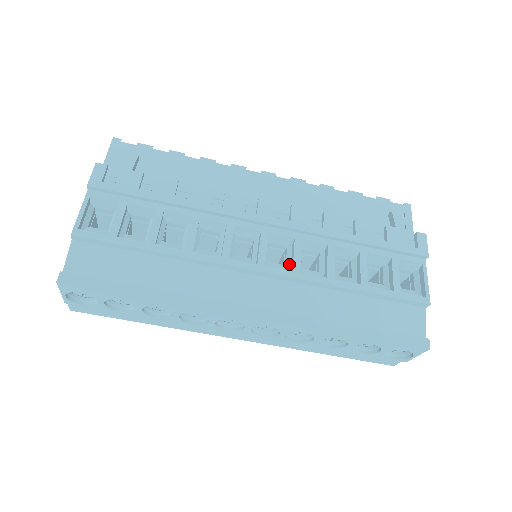
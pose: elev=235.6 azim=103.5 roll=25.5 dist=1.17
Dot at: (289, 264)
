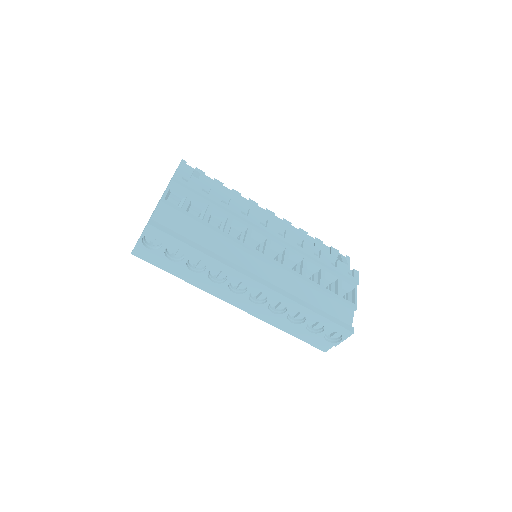
Dot at: (280, 262)
